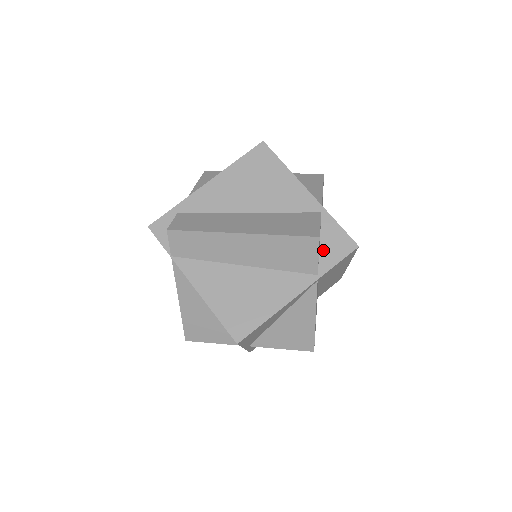
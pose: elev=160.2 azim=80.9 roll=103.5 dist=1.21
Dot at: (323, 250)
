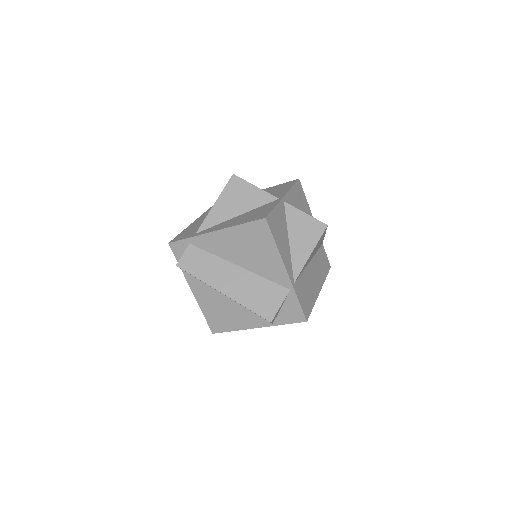
Dot at: (282, 312)
